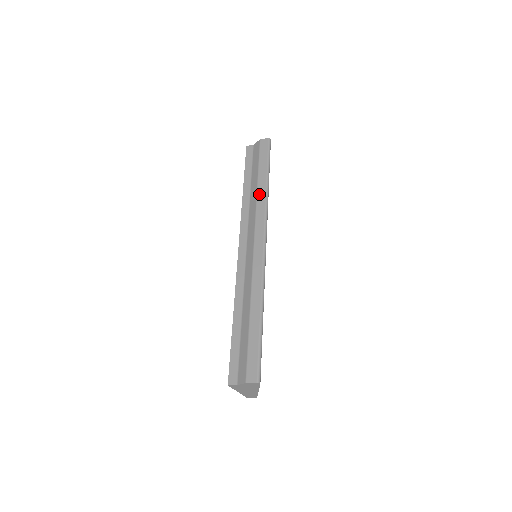
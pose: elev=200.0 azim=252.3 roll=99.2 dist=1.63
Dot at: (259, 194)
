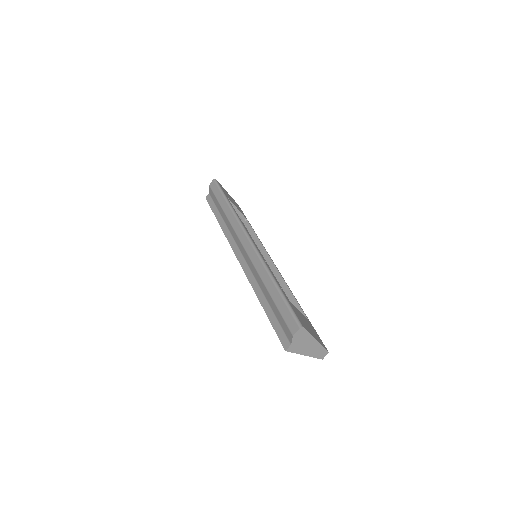
Dot at: (227, 215)
